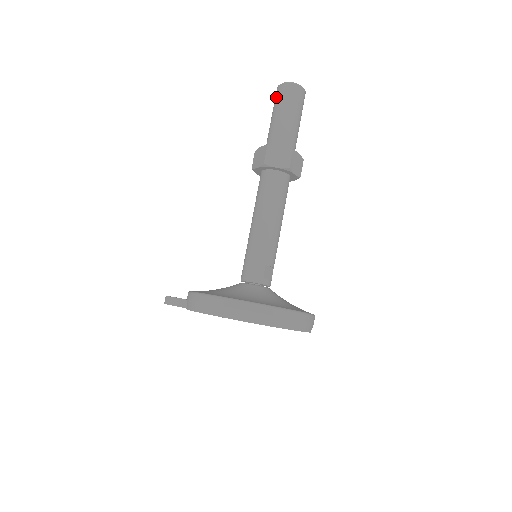
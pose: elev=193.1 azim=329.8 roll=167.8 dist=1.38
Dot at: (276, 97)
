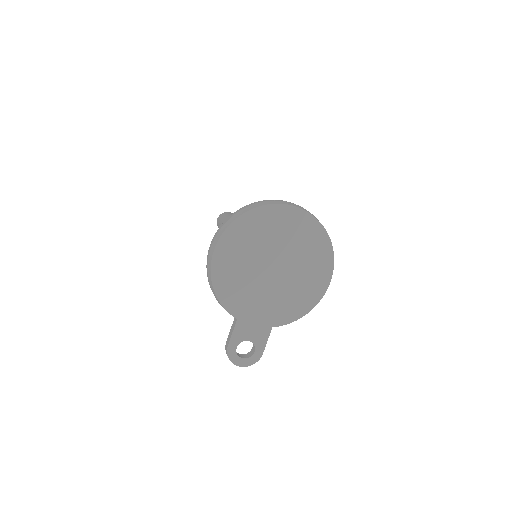
Dot at: occluded
